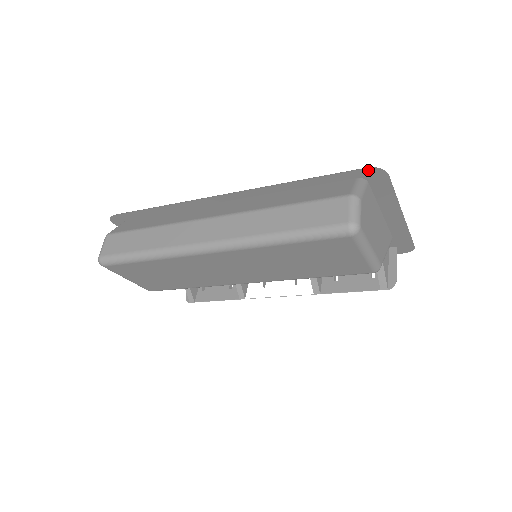
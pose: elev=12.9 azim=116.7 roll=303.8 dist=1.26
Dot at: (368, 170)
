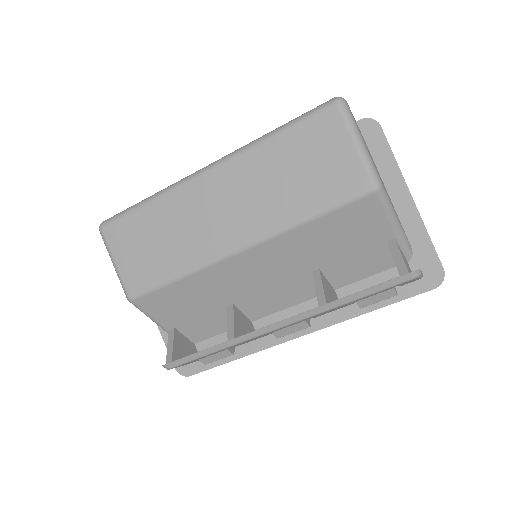
Dot at: (361, 122)
